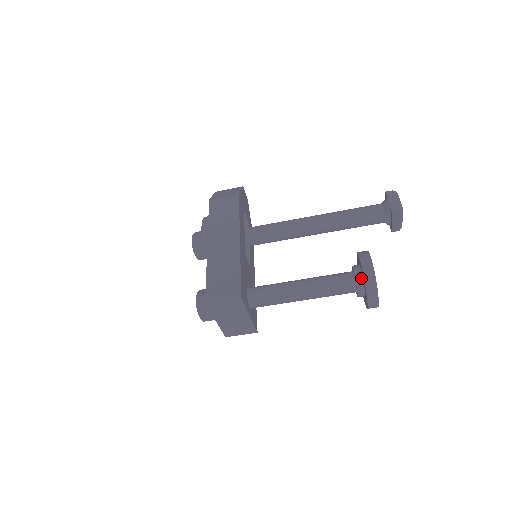
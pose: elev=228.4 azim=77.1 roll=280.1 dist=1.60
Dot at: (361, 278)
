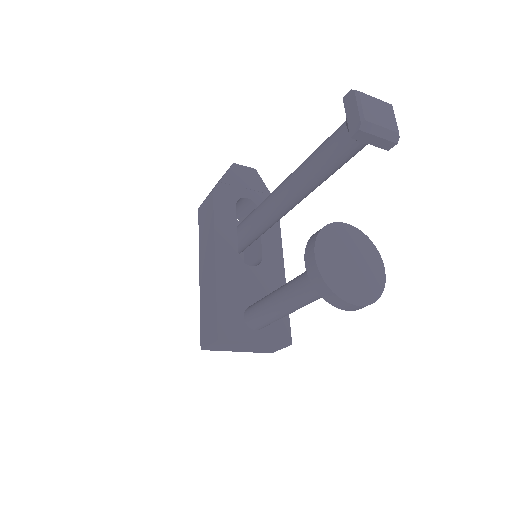
Dot at: occluded
